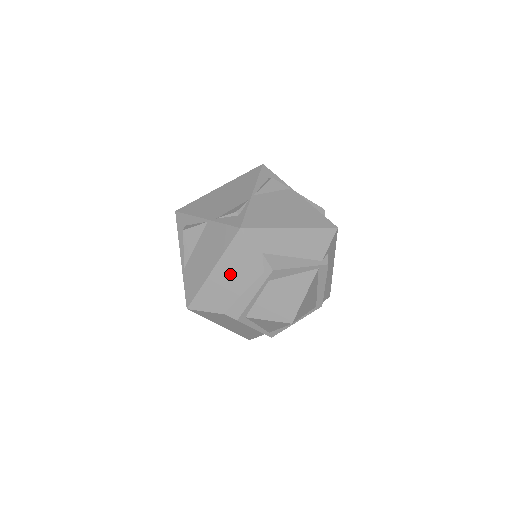
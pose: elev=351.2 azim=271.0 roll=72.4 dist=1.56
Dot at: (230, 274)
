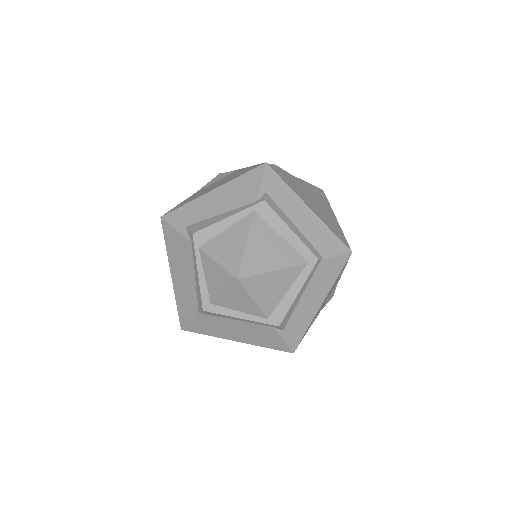
Dot at: (179, 267)
